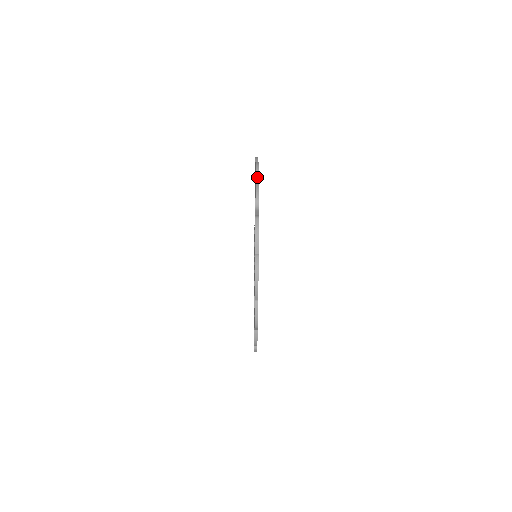
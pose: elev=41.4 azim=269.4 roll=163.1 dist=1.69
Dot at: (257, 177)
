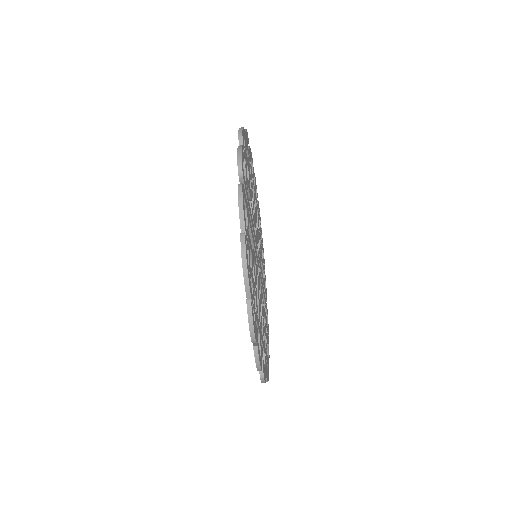
Dot at: (241, 141)
